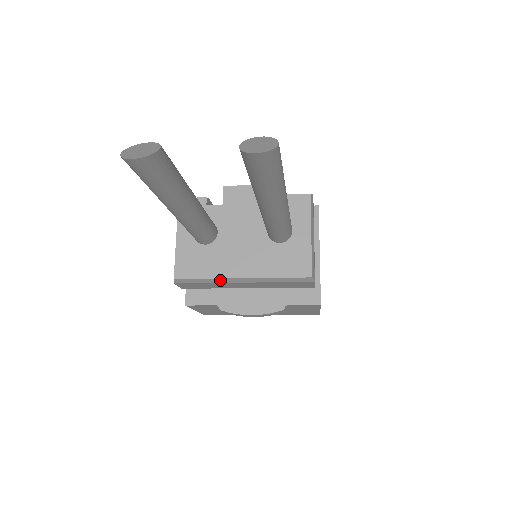
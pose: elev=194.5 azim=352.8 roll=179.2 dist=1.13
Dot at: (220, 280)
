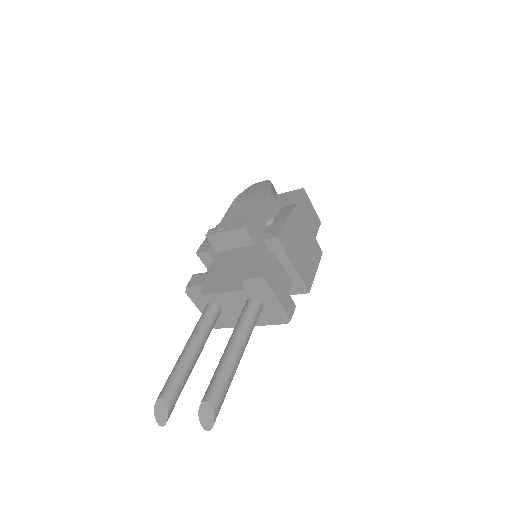
Dot at: occluded
